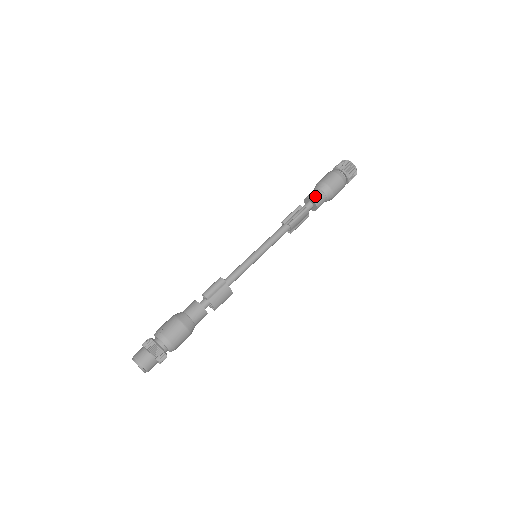
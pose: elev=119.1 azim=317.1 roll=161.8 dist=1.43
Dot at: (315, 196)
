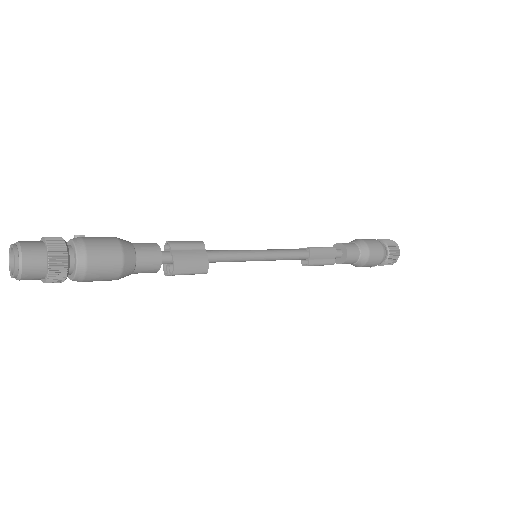
Dot at: (347, 243)
